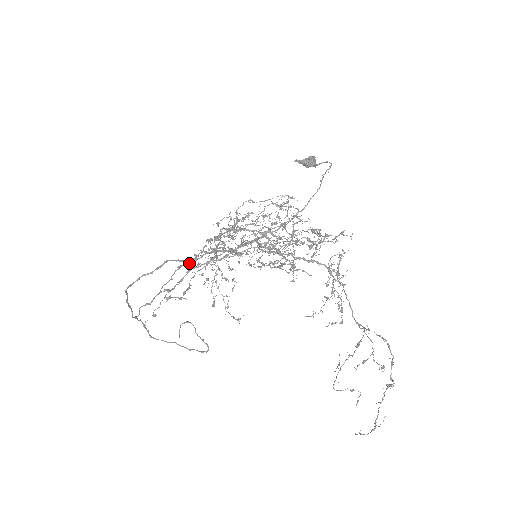
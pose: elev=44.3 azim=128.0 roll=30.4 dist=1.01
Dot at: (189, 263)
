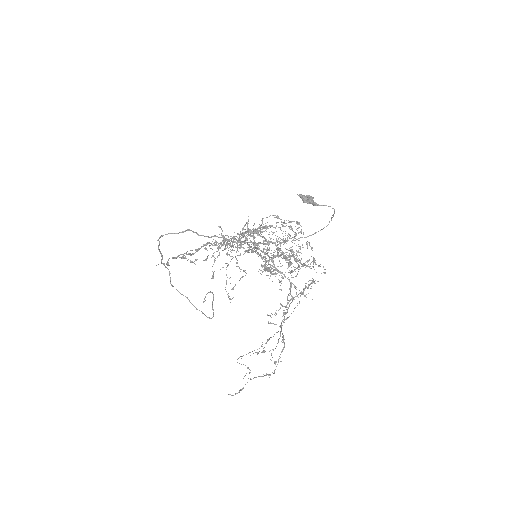
Dot at: (216, 243)
